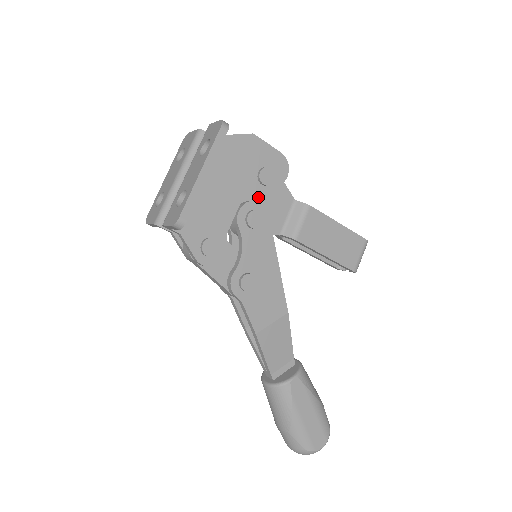
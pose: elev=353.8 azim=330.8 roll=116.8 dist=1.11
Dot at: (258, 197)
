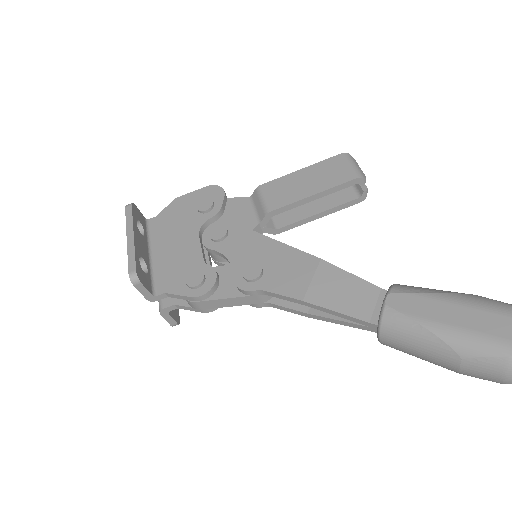
Dot at: occluded
